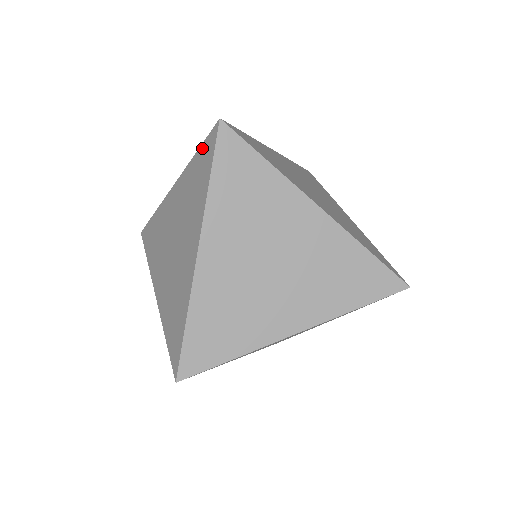
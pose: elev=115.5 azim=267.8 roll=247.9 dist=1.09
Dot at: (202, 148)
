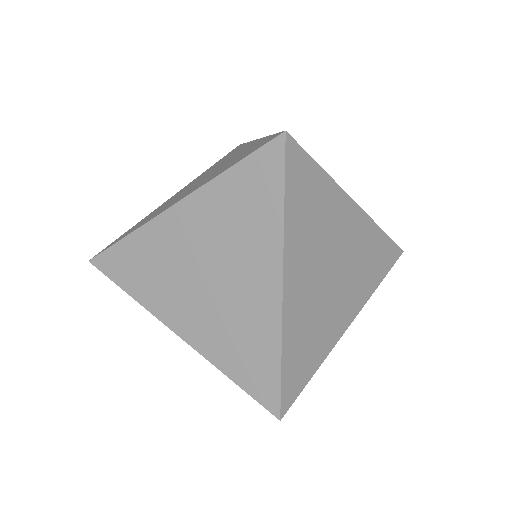
Dot at: (248, 163)
